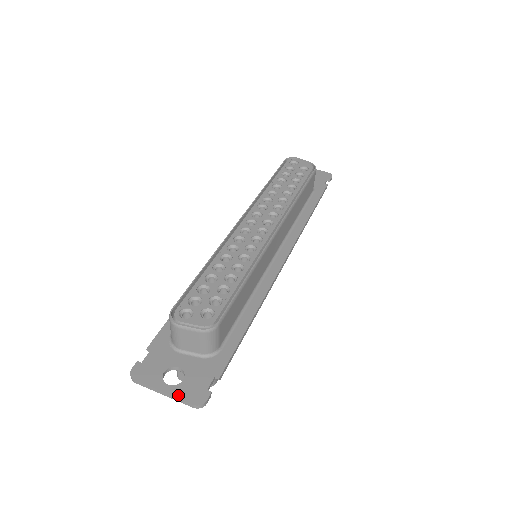
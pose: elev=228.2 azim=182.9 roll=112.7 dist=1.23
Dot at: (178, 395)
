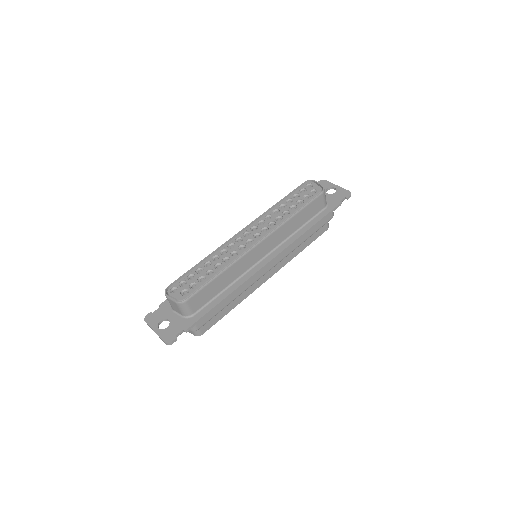
Dot at: (160, 335)
